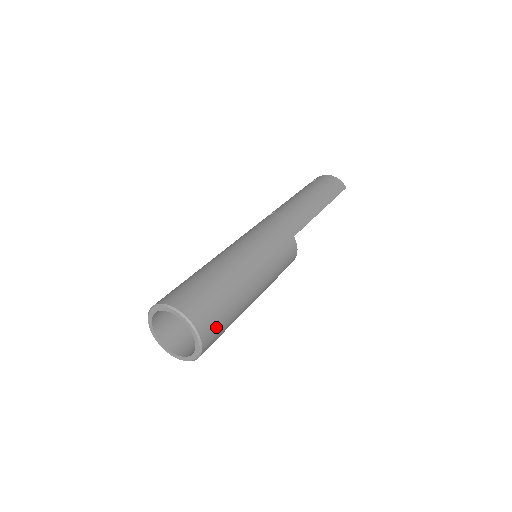
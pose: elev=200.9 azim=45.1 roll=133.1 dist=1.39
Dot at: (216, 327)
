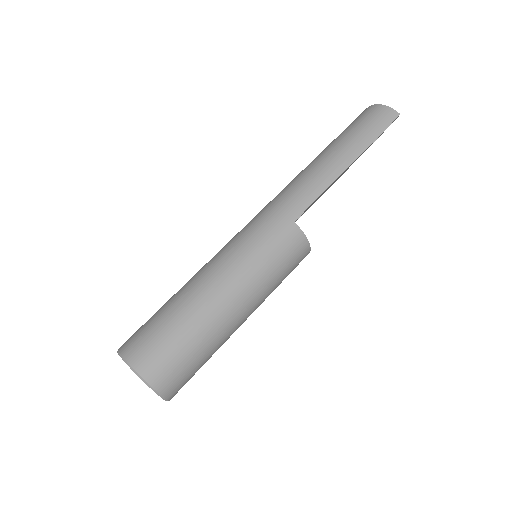
Dot at: (174, 367)
